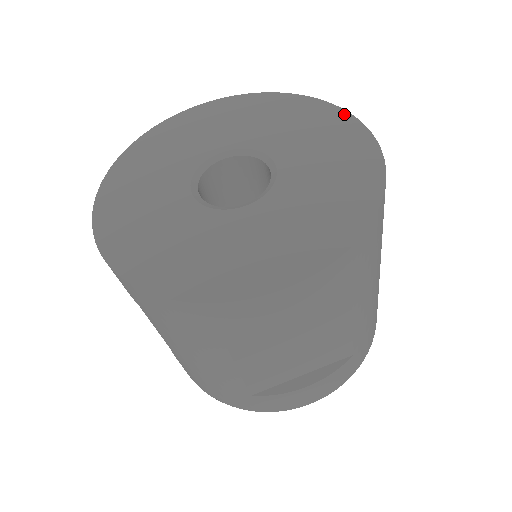
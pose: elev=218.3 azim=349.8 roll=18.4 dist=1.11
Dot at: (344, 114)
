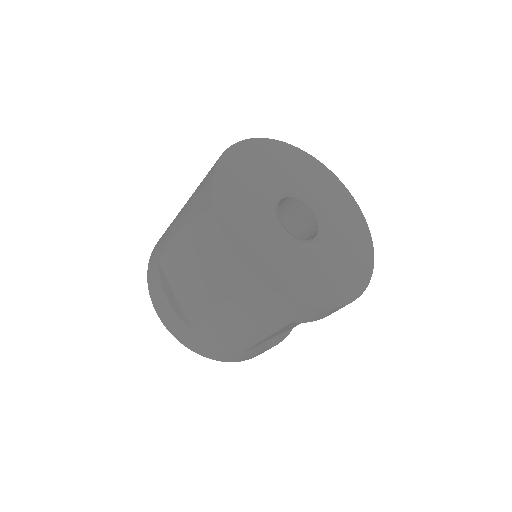
Dot at: (343, 186)
